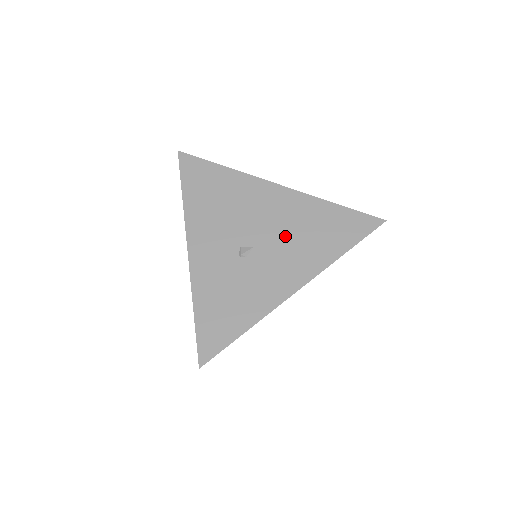
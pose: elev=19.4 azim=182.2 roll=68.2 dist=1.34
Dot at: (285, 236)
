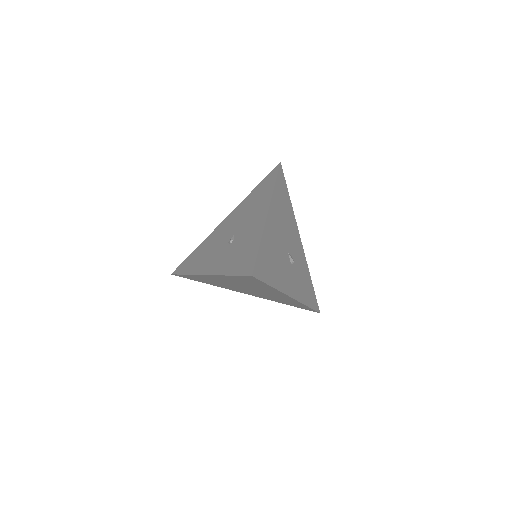
Dot at: (244, 216)
